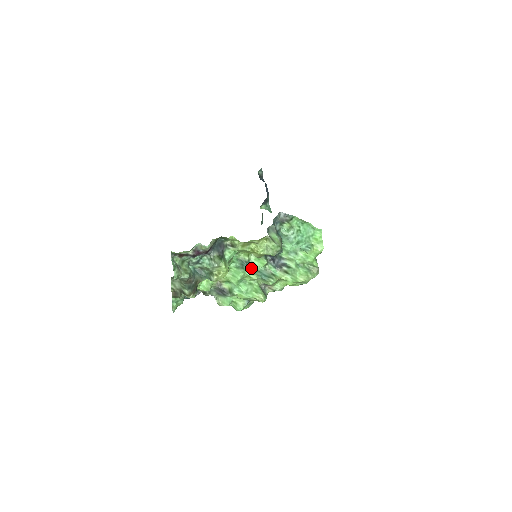
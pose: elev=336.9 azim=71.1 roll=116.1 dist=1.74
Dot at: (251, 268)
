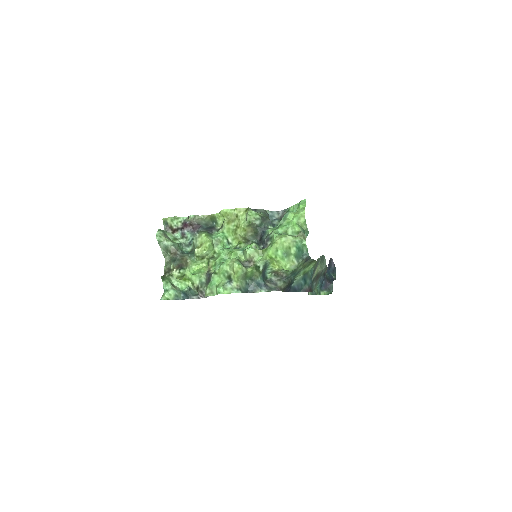
Dot at: occluded
